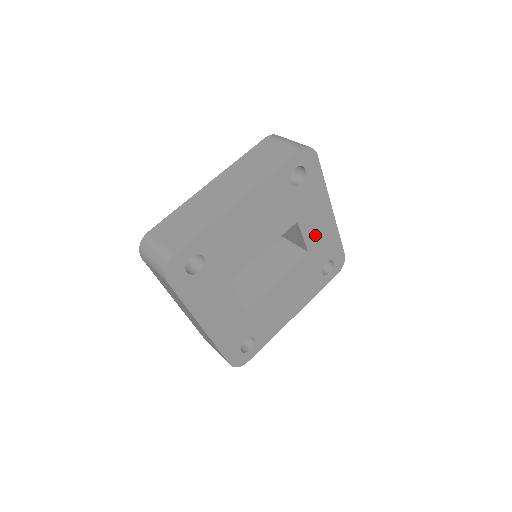
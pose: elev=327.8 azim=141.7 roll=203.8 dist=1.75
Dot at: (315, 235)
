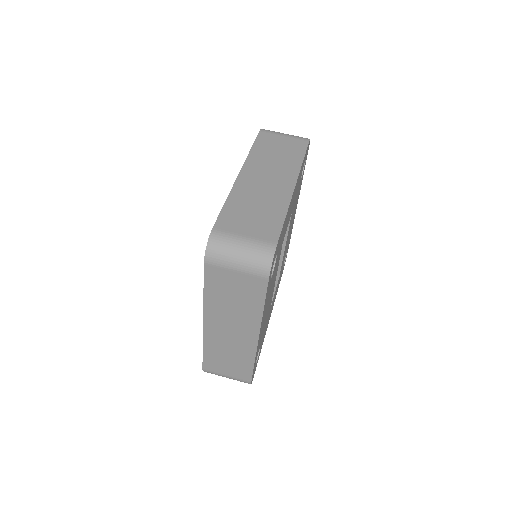
Dot at: (292, 206)
